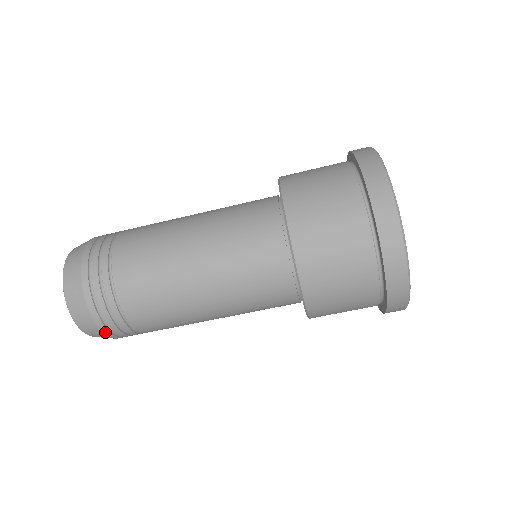
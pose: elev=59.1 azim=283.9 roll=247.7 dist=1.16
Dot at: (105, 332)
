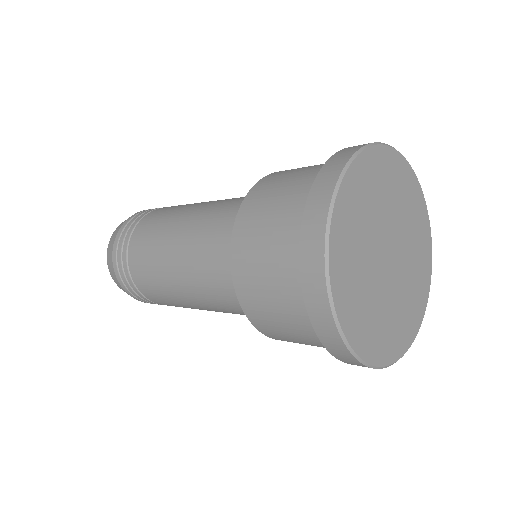
Dot at: occluded
